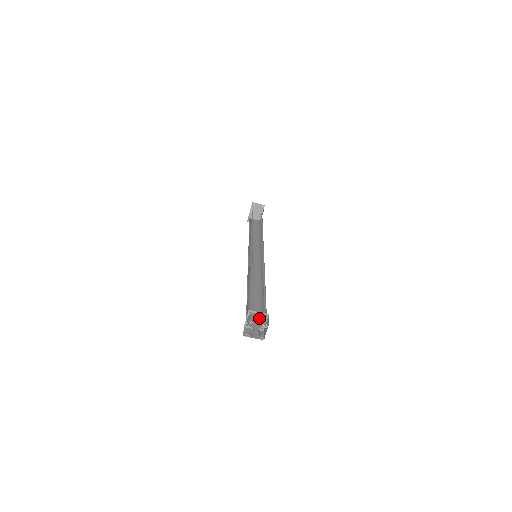
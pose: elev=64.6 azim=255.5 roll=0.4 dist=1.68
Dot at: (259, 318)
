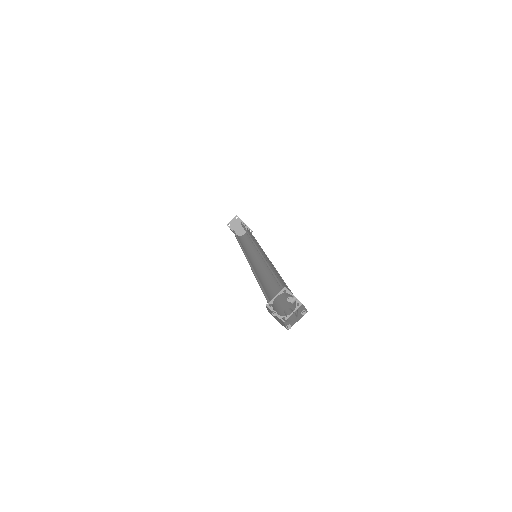
Dot at: occluded
